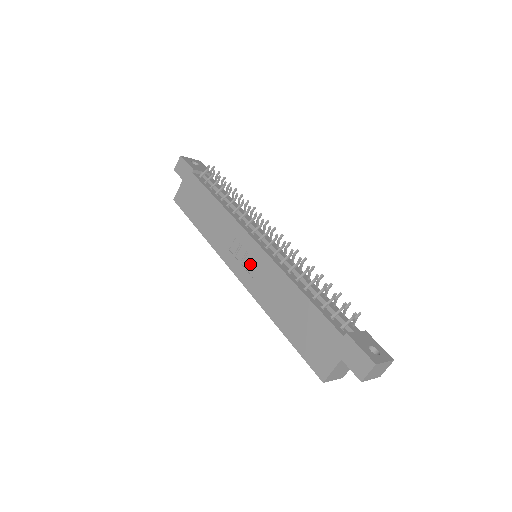
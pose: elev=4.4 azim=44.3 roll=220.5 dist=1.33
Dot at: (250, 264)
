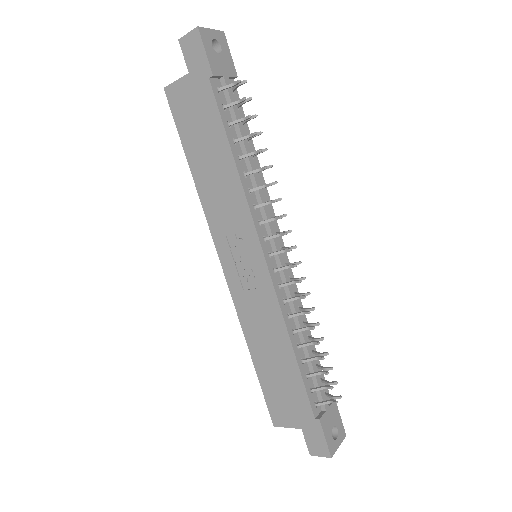
Dot at: (246, 274)
